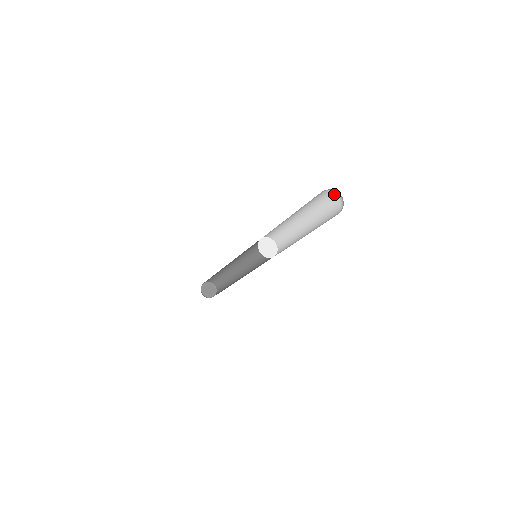
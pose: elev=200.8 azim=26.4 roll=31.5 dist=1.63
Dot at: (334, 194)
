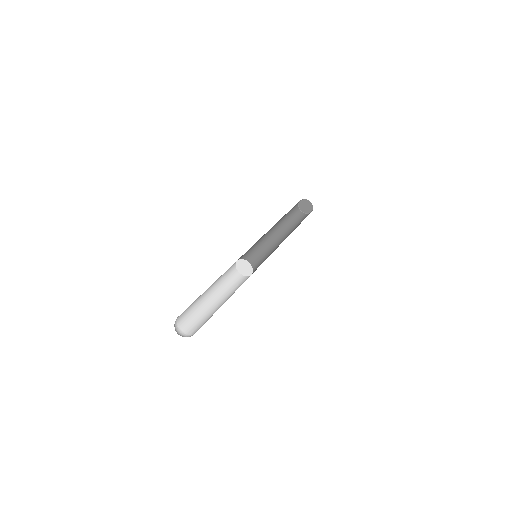
Dot at: occluded
